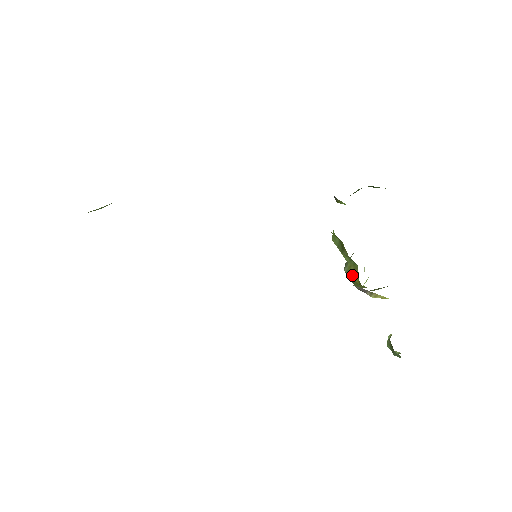
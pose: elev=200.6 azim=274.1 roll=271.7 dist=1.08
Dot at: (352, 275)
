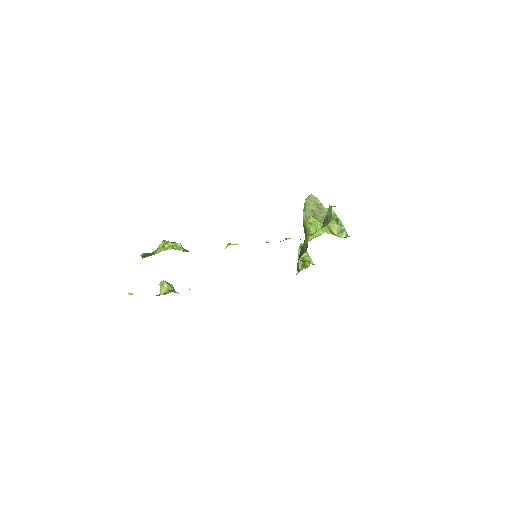
Dot at: (304, 228)
